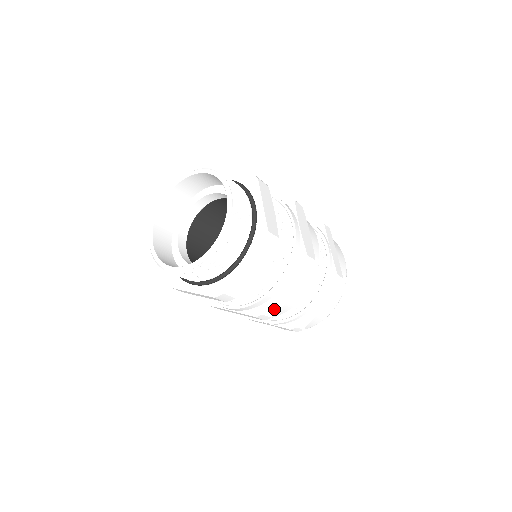
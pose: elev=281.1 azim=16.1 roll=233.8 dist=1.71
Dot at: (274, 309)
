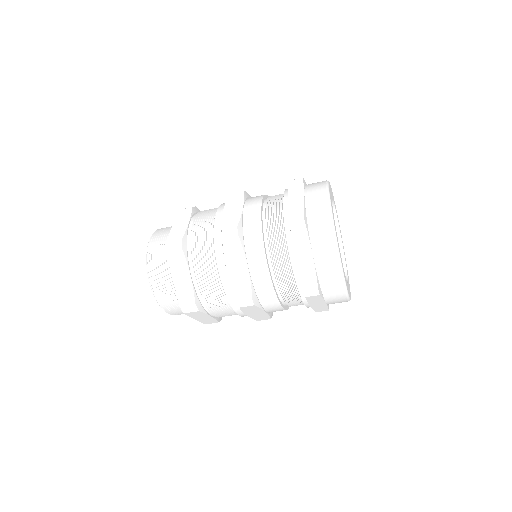
Dot at: (263, 318)
